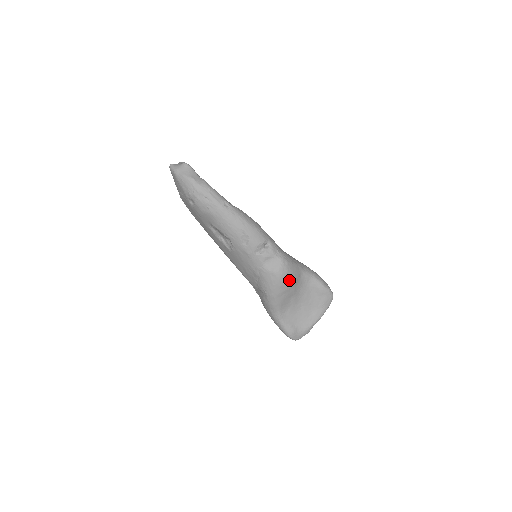
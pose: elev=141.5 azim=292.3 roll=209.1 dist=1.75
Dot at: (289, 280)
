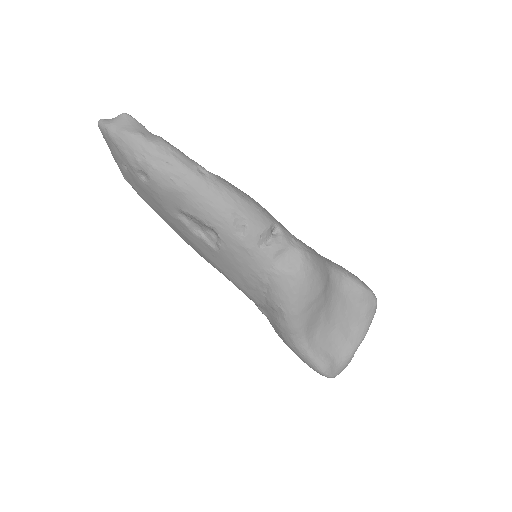
Dot at: (316, 283)
